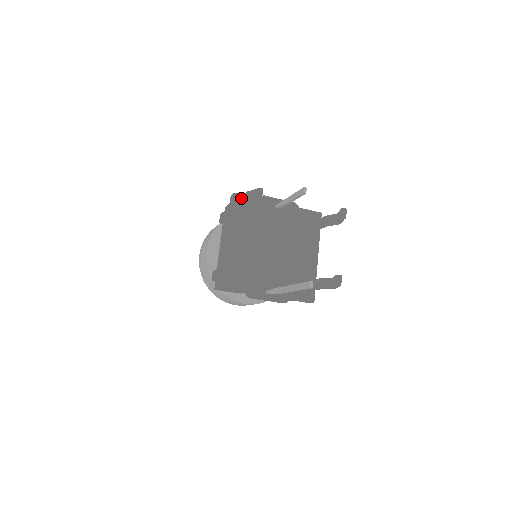
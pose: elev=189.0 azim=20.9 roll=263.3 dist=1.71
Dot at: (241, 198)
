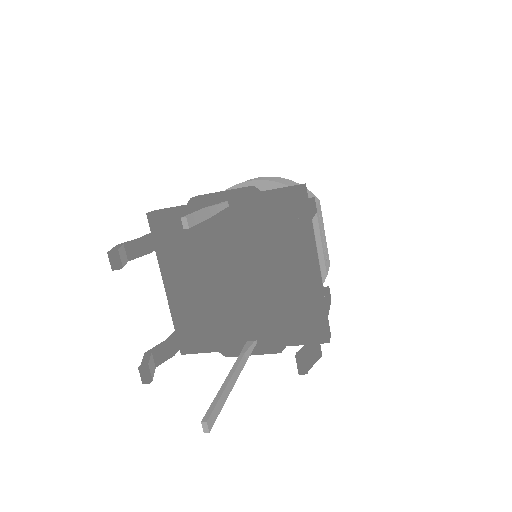
Dot at: (159, 217)
